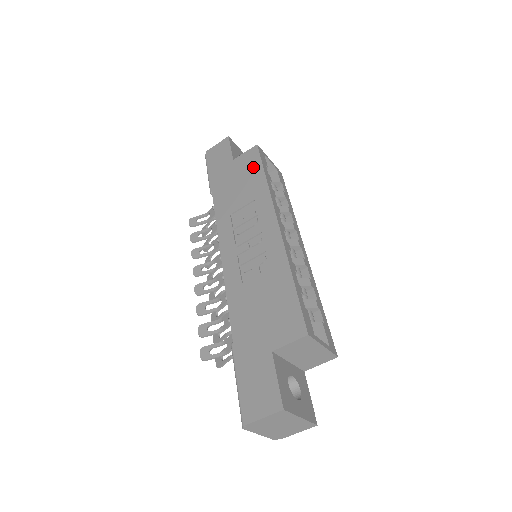
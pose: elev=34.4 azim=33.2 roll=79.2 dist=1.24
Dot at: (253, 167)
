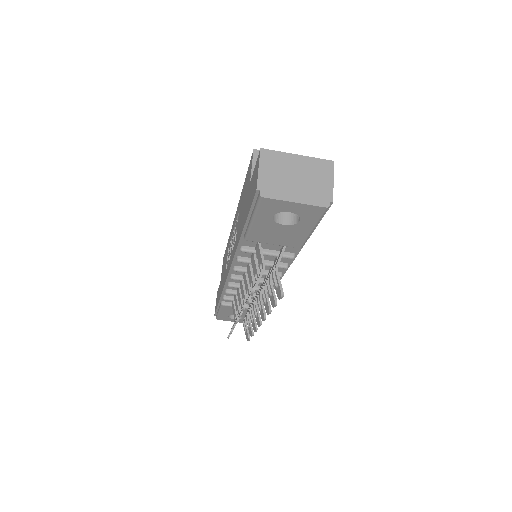
Dot at: occluded
